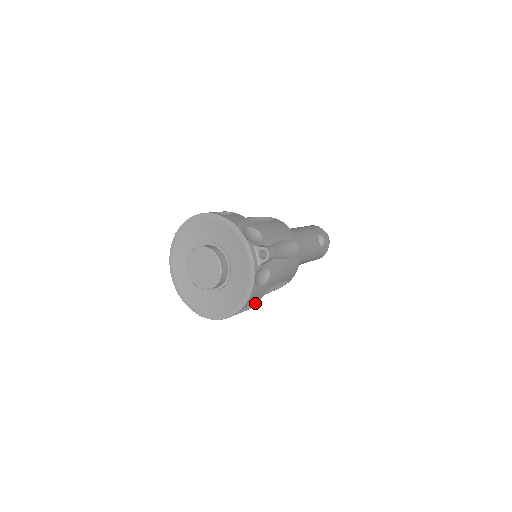
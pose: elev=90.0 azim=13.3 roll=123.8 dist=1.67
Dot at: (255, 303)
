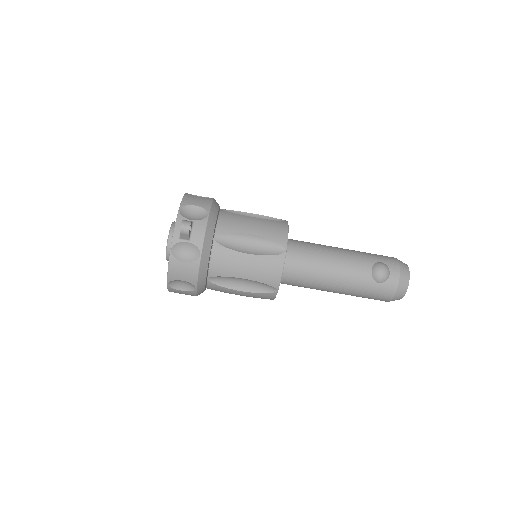
Dot at: (192, 283)
